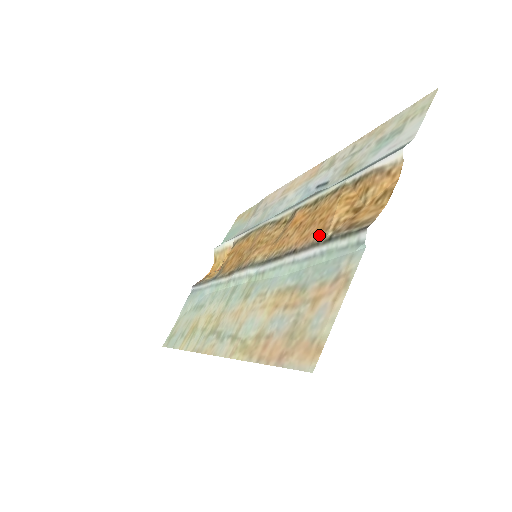
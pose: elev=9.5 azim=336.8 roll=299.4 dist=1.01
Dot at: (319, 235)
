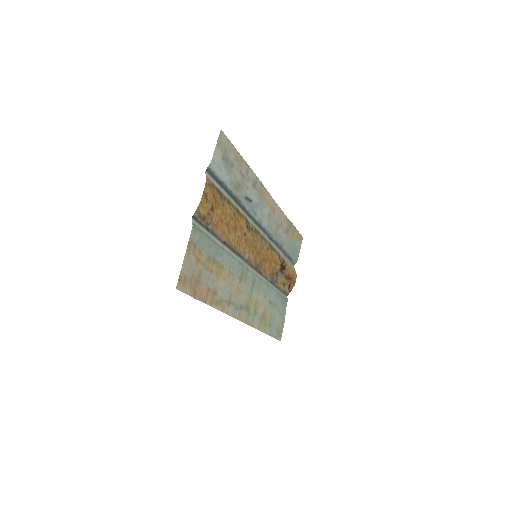
Dot at: (215, 229)
